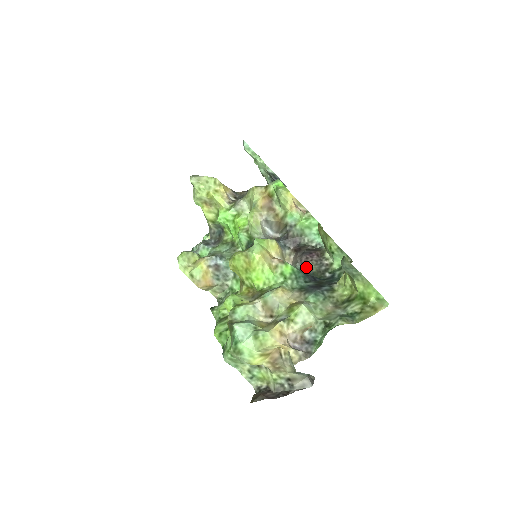
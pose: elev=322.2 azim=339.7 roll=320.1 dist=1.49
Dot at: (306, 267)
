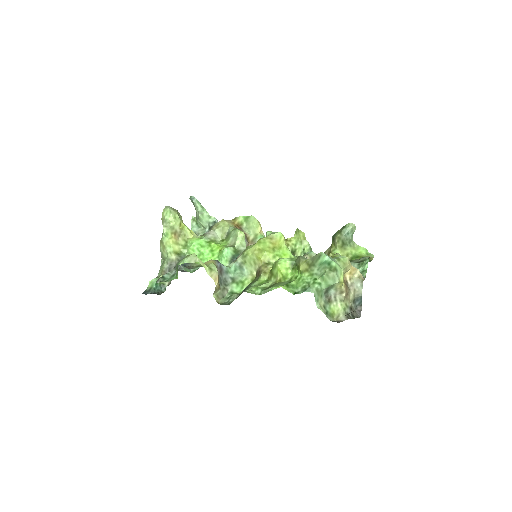
Dot at: occluded
